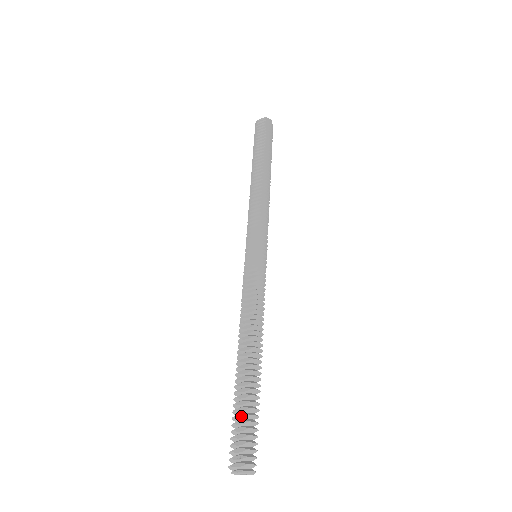
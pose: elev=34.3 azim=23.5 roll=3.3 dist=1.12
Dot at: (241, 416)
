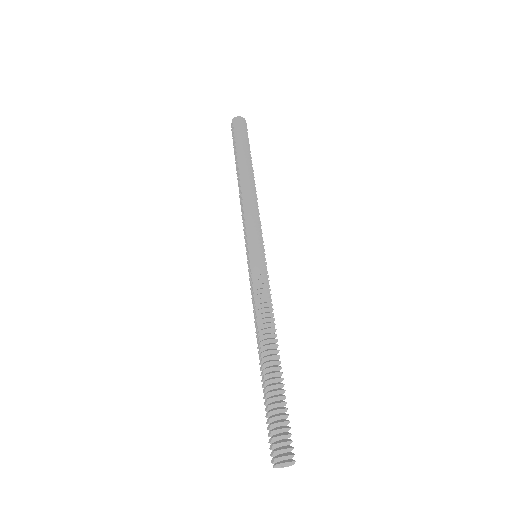
Dot at: (267, 415)
